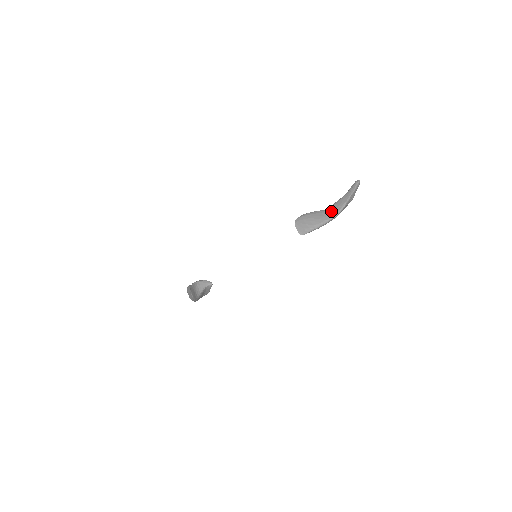
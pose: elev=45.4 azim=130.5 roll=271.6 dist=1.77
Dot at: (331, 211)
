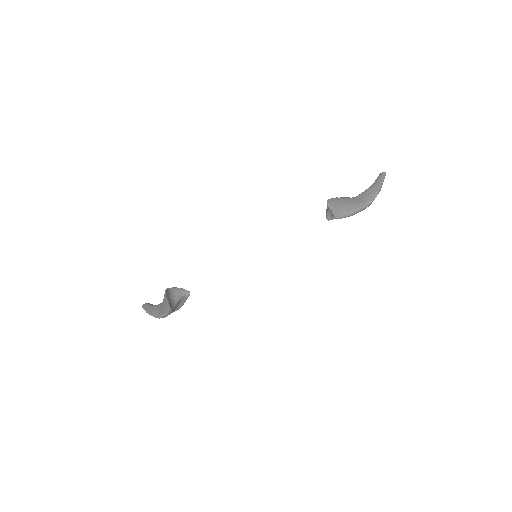
Dot at: (362, 199)
